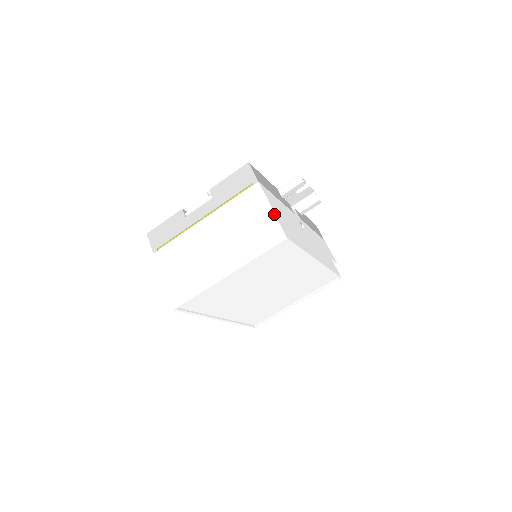
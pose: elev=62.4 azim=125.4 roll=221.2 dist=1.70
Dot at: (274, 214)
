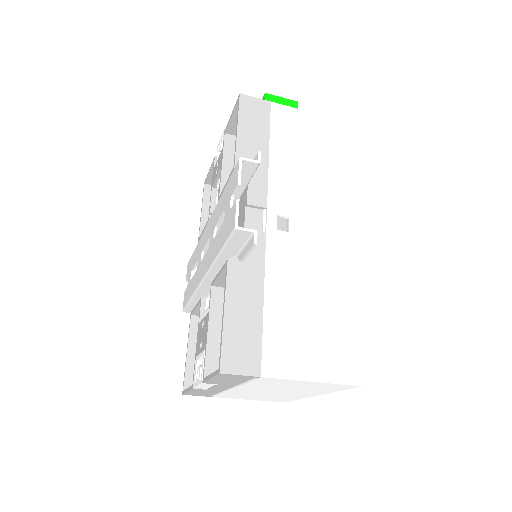
Dot at: (321, 383)
